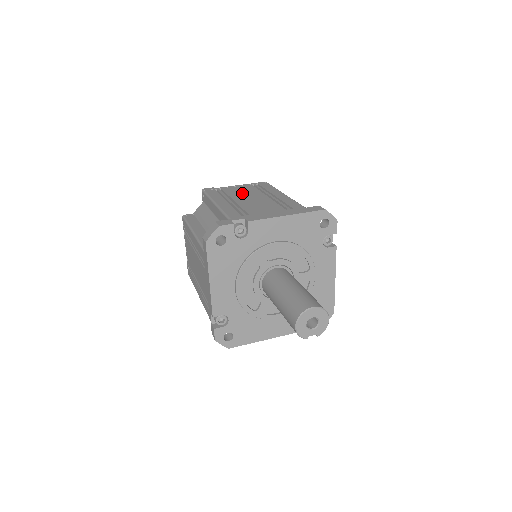
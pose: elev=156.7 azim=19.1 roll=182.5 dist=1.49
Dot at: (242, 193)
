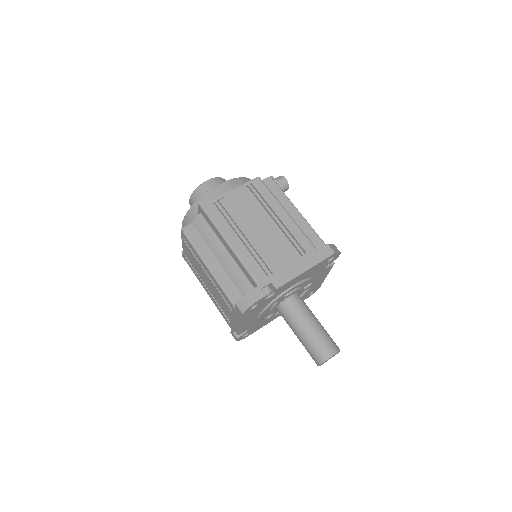
Dot at: (246, 214)
